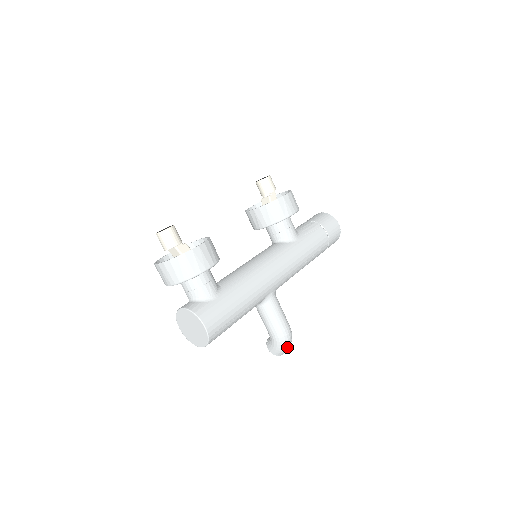
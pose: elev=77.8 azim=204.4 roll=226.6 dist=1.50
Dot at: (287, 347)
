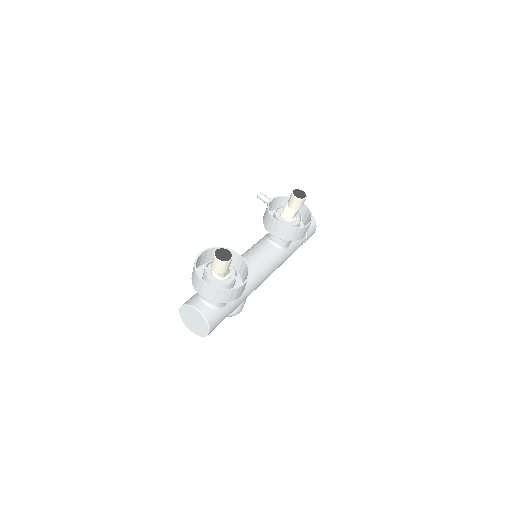
Dot at: occluded
